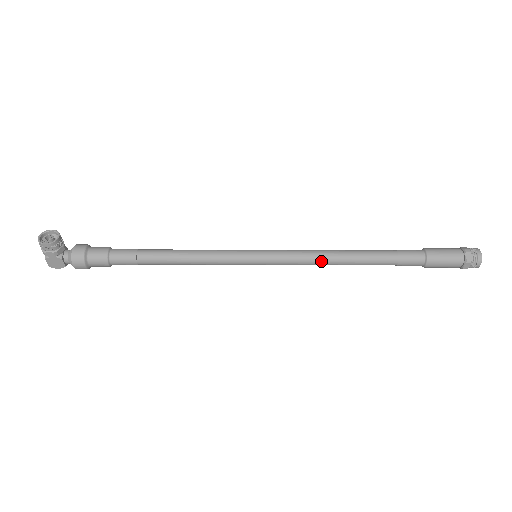
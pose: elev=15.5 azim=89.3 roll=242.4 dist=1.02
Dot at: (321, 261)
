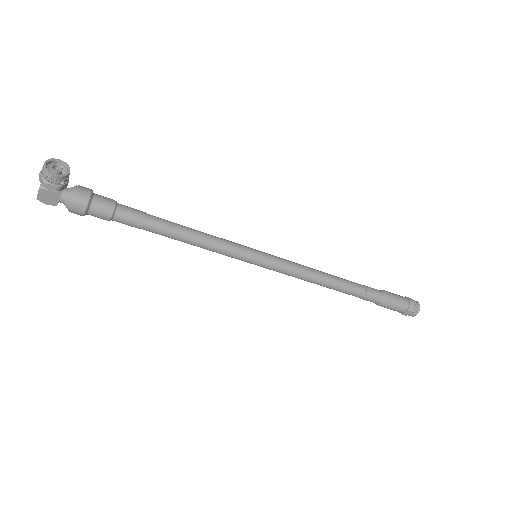
Dot at: (309, 278)
